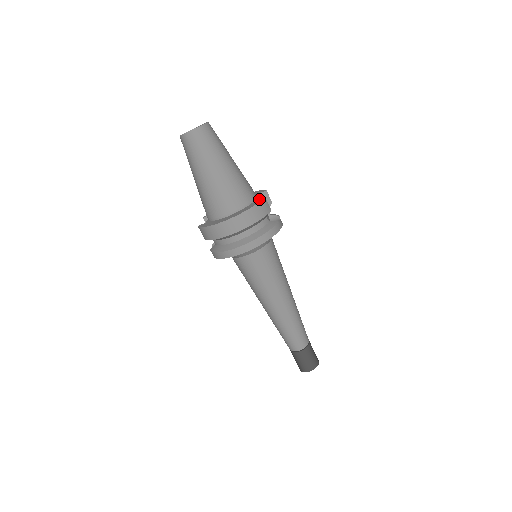
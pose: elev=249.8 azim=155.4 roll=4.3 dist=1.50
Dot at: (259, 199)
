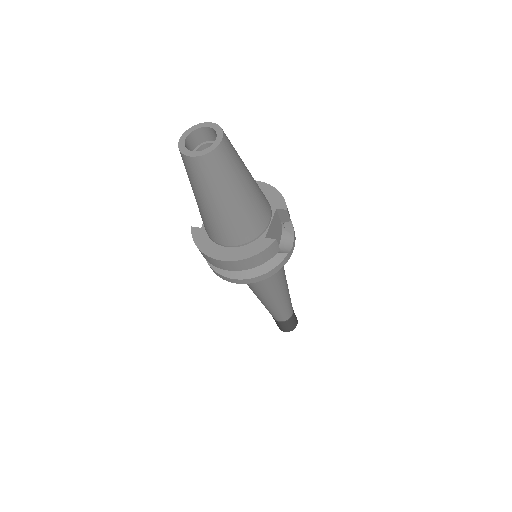
Dot at: (273, 221)
